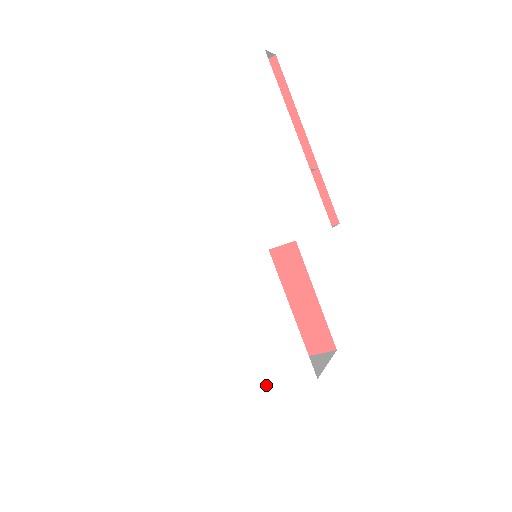
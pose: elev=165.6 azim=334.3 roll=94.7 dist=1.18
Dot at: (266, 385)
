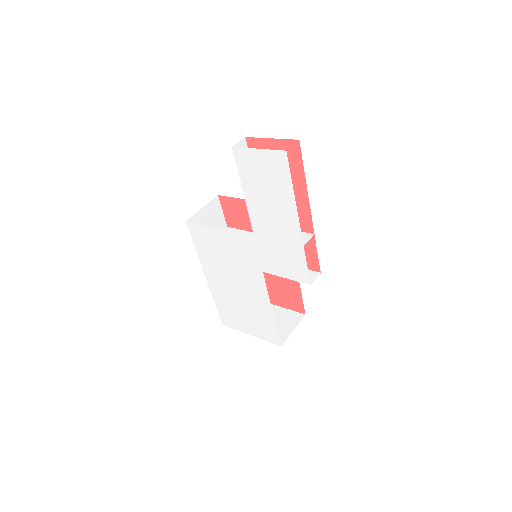
Dot at: (247, 333)
